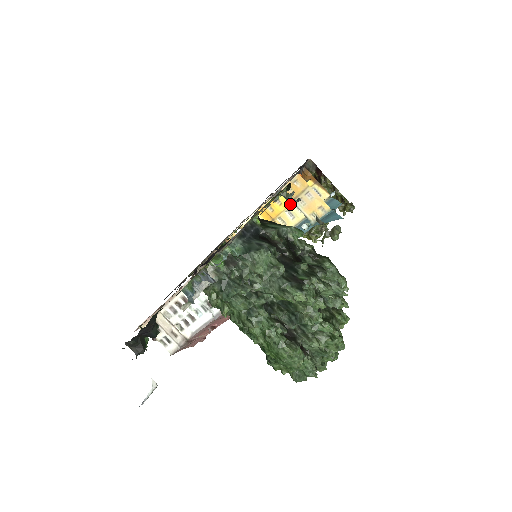
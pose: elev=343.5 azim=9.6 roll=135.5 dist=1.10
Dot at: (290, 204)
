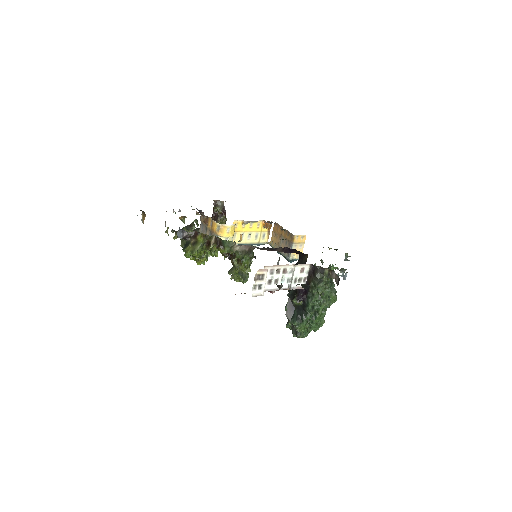
Dot at: (345, 259)
